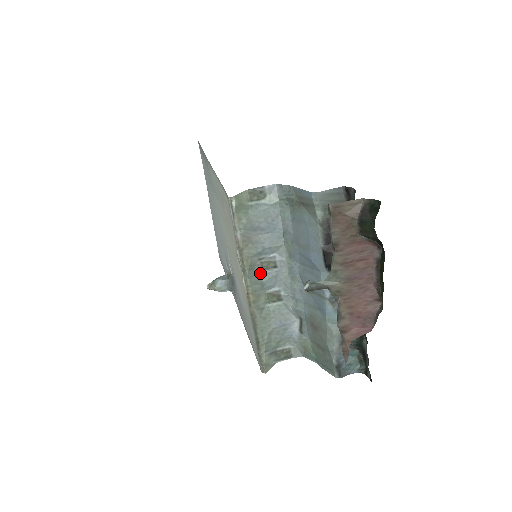
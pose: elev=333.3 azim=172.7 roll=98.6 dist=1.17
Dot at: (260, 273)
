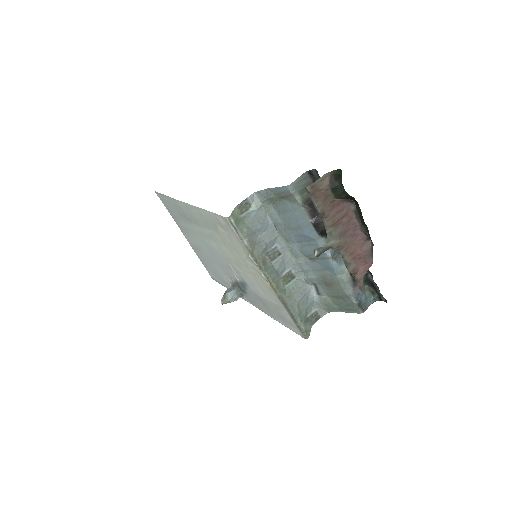
Dot at: (271, 264)
